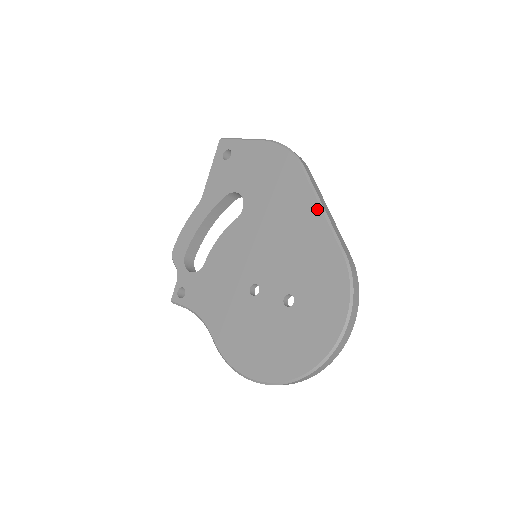
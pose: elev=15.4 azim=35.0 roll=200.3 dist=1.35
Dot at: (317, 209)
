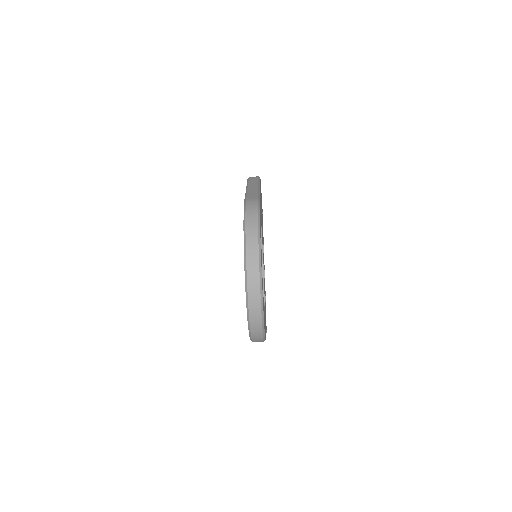
Dot at: occluded
